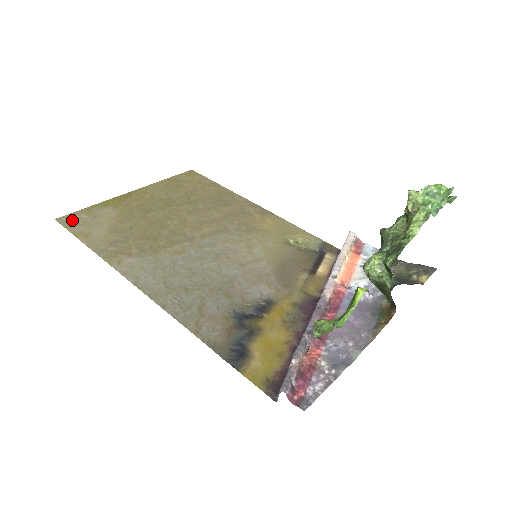
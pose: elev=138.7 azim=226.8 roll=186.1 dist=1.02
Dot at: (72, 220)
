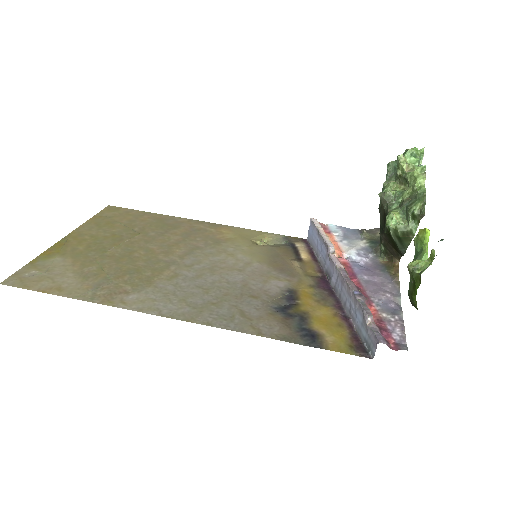
Dot at: (23, 279)
